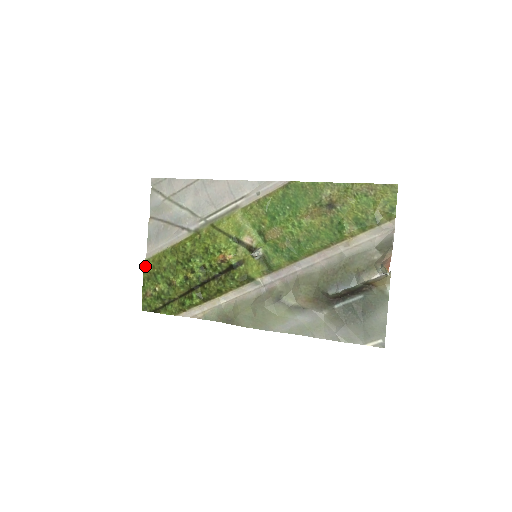
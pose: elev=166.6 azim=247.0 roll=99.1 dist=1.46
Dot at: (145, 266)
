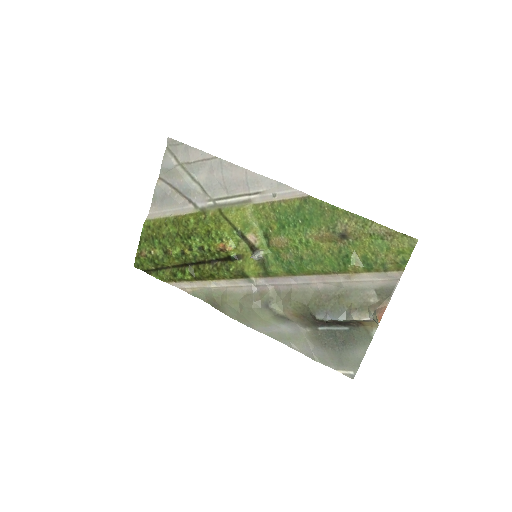
Dot at: (145, 226)
